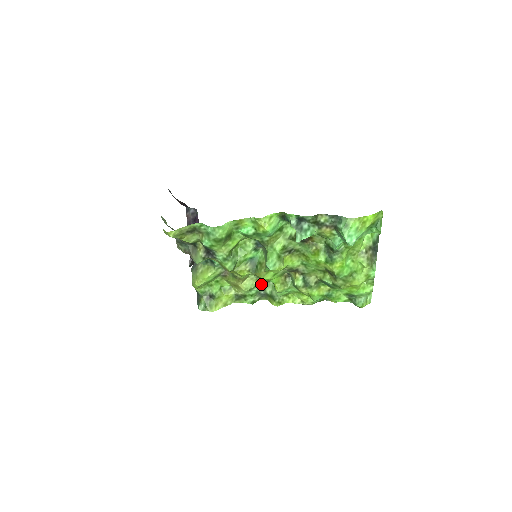
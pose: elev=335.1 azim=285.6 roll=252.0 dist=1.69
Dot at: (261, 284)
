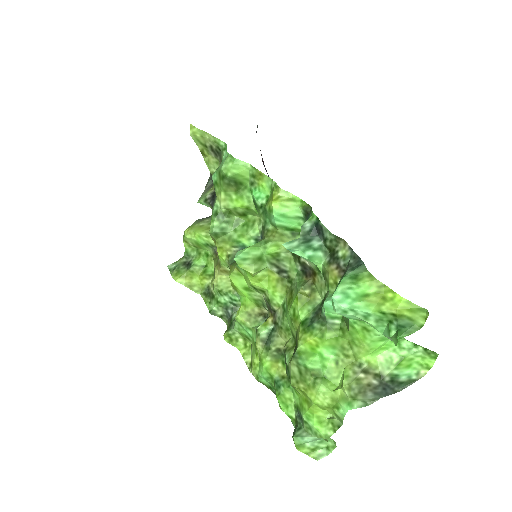
Dot at: (236, 299)
